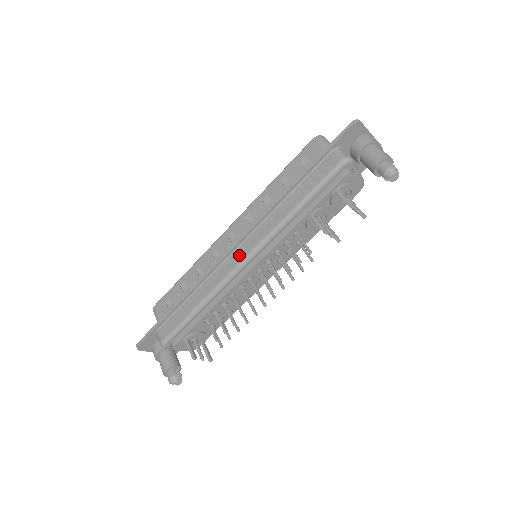
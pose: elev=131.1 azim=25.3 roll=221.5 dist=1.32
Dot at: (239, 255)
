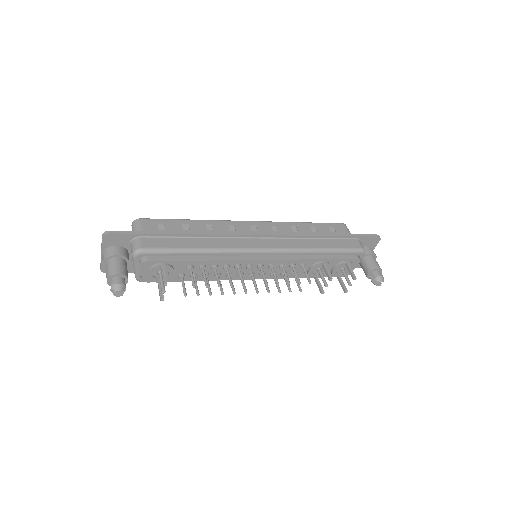
Dot at: (260, 243)
